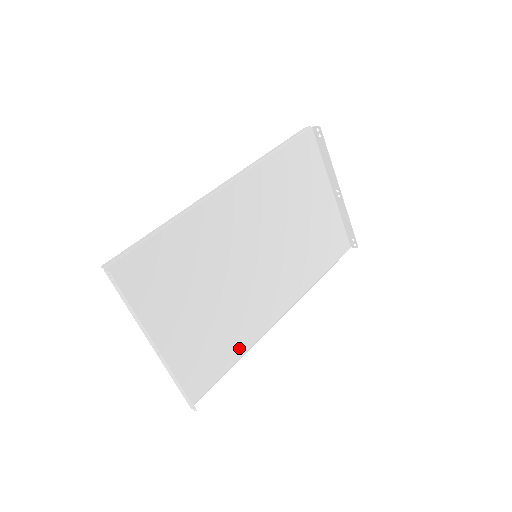
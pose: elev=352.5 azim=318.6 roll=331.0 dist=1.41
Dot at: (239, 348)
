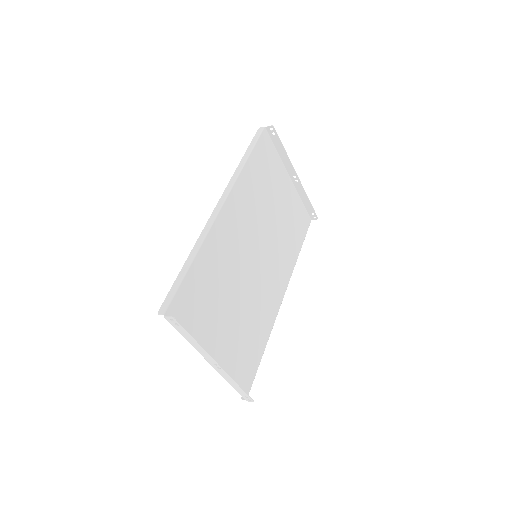
Dot at: (263, 337)
